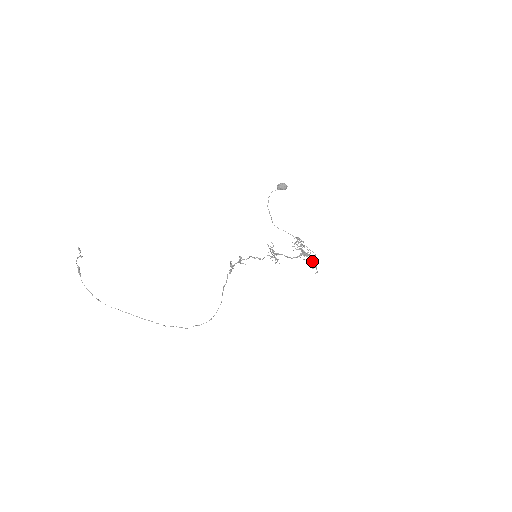
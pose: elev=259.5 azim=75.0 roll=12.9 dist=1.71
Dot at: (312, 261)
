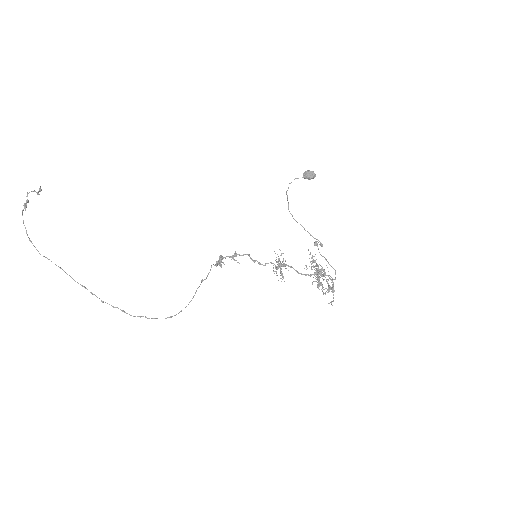
Dot at: (328, 287)
